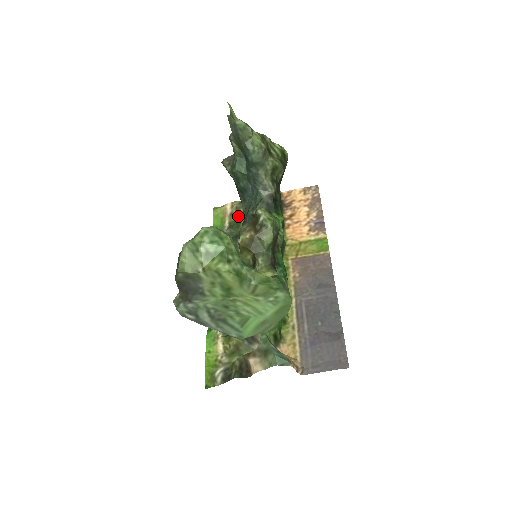
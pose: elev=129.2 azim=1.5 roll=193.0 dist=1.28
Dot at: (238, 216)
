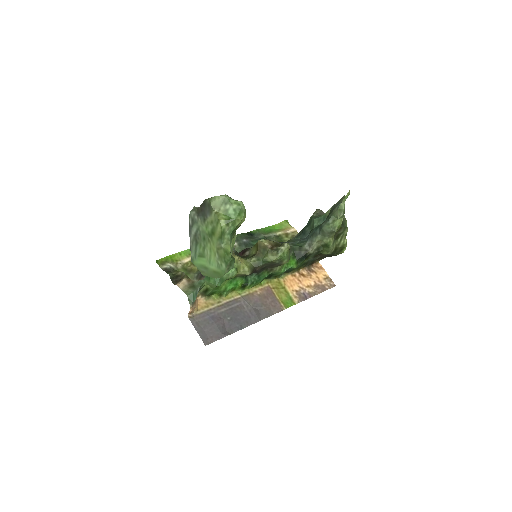
Dot at: (288, 239)
